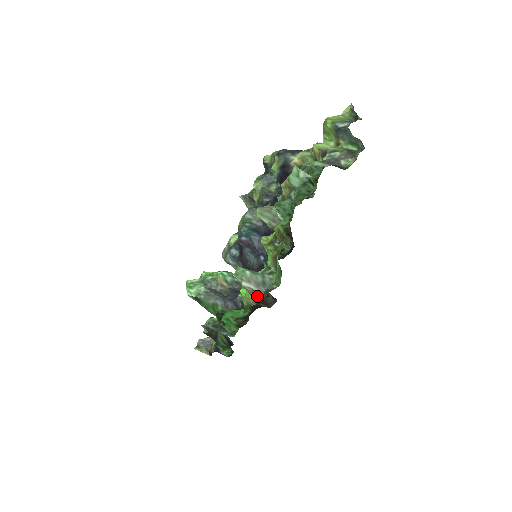
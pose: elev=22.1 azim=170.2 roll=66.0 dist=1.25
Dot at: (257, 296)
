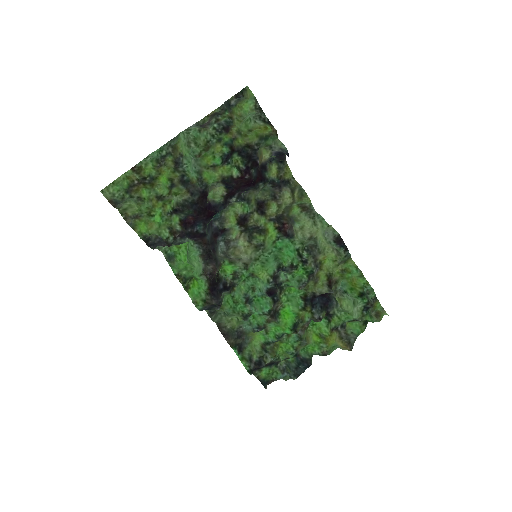
Dot at: (148, 229)
